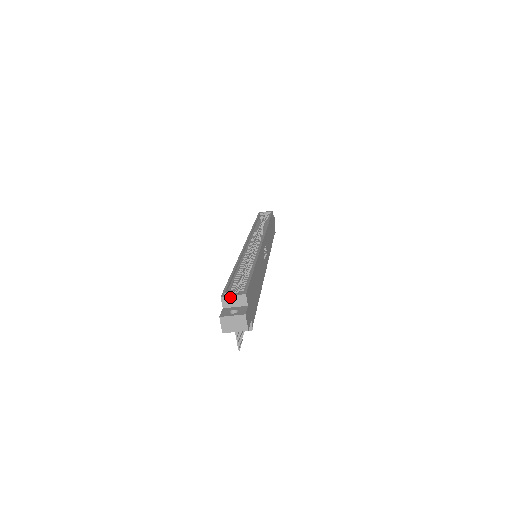
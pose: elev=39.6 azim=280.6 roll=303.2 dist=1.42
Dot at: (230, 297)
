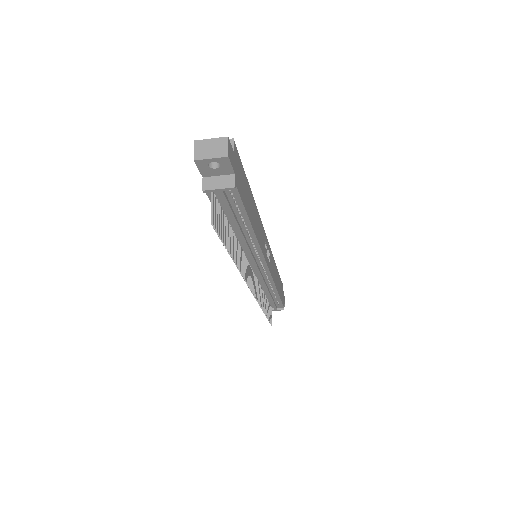
Dot at: occluded
